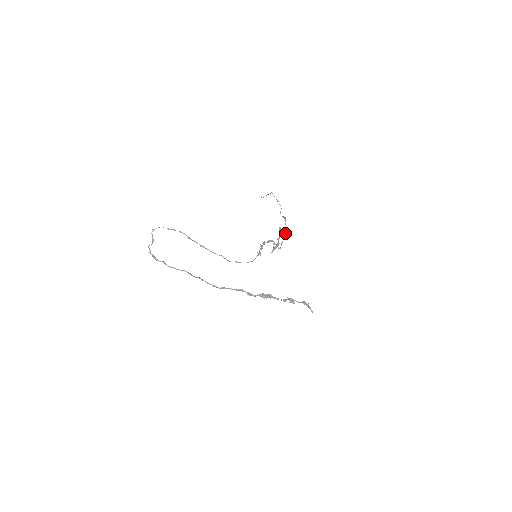
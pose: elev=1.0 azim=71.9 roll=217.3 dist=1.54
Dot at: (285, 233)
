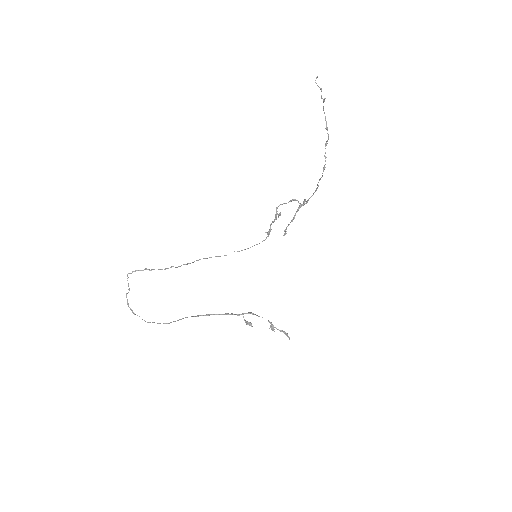
Dot at: (317, 188)
